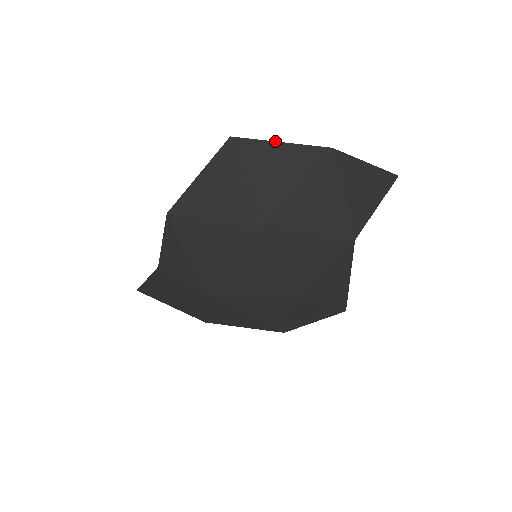
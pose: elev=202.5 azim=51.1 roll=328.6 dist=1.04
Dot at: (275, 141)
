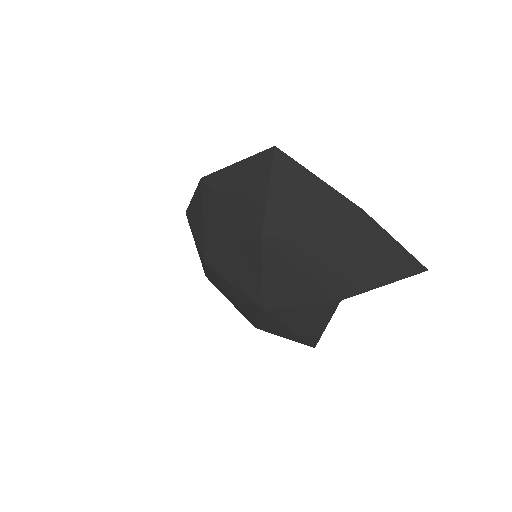
Dot at: occluded
